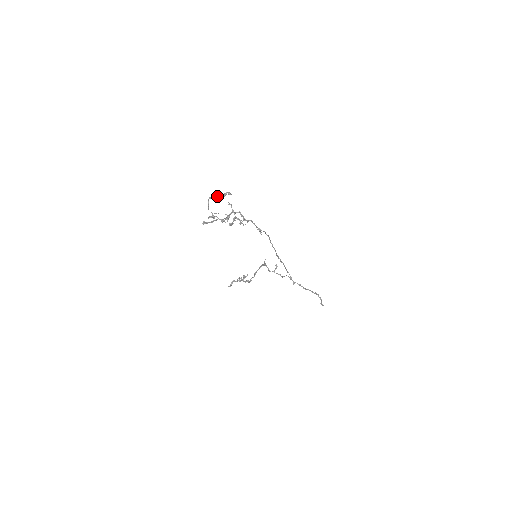
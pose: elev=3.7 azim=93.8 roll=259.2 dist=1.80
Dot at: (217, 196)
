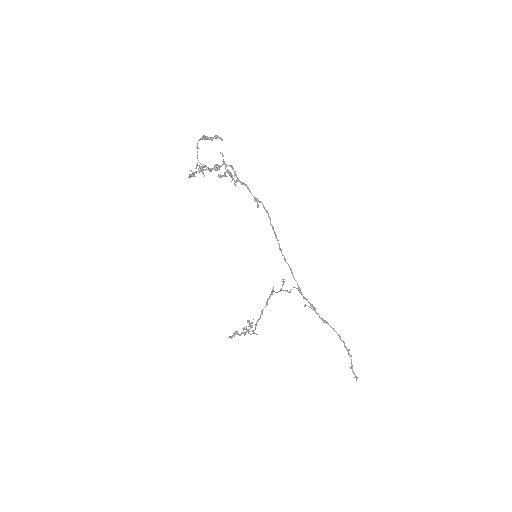
Dot at: (206, 136)
